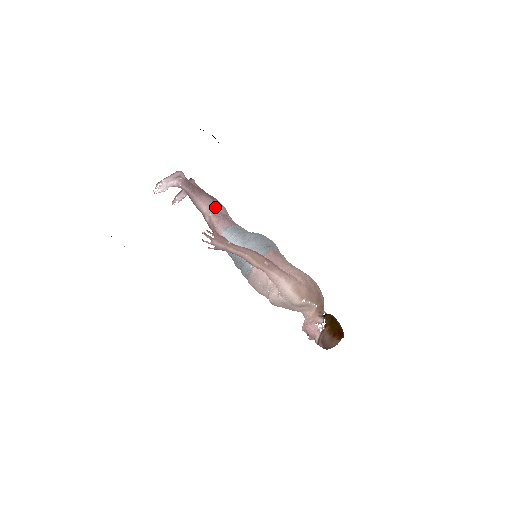
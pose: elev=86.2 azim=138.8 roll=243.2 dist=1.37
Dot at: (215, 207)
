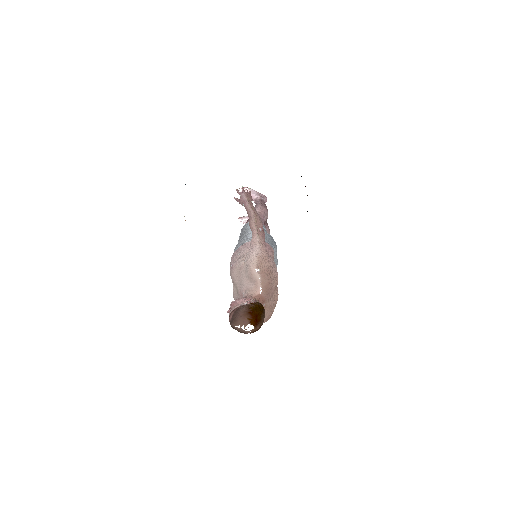
Dot at: (264, 216)
